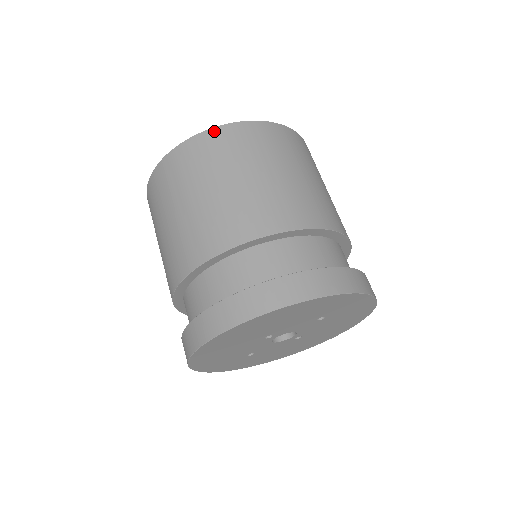
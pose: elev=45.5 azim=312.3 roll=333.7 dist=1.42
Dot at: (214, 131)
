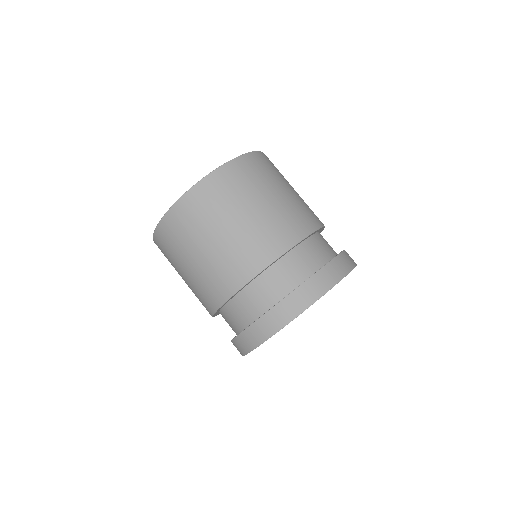
Dot at: (184, 199)
